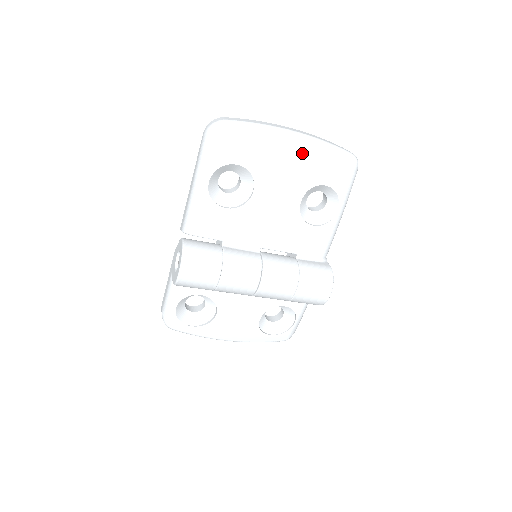
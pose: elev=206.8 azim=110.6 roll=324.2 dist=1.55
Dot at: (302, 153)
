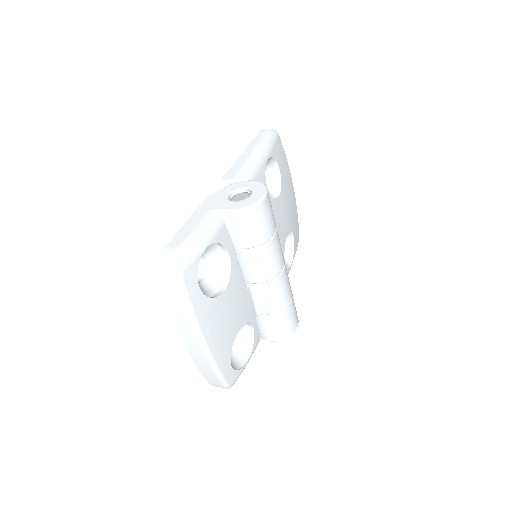
Dot at: (293, 201)
